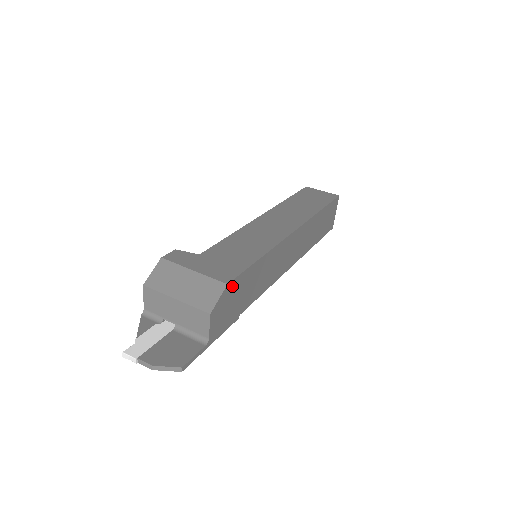
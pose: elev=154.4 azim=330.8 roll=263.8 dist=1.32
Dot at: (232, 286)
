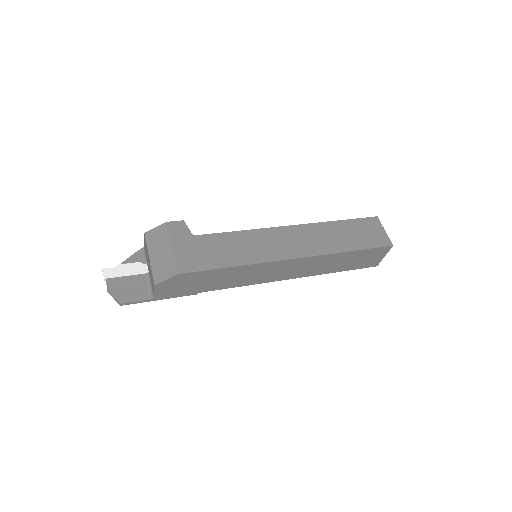
Dot at: (185, 276)
